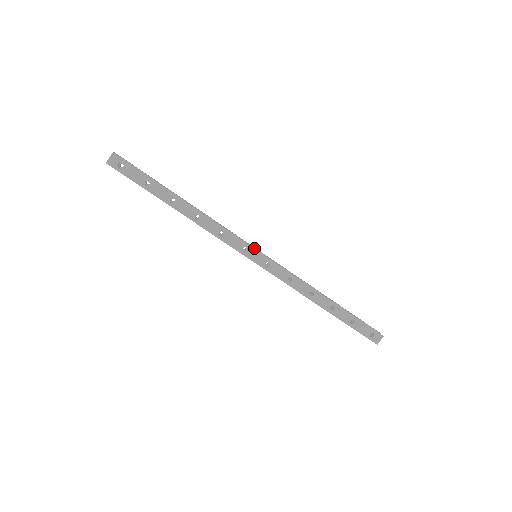
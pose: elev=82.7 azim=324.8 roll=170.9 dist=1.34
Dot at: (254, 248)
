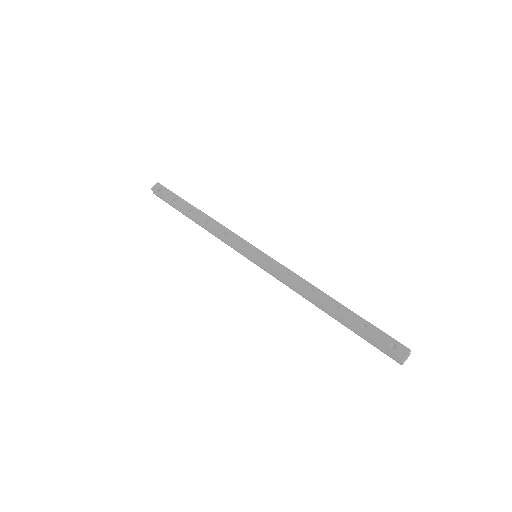
Dot at: (254, 246)
